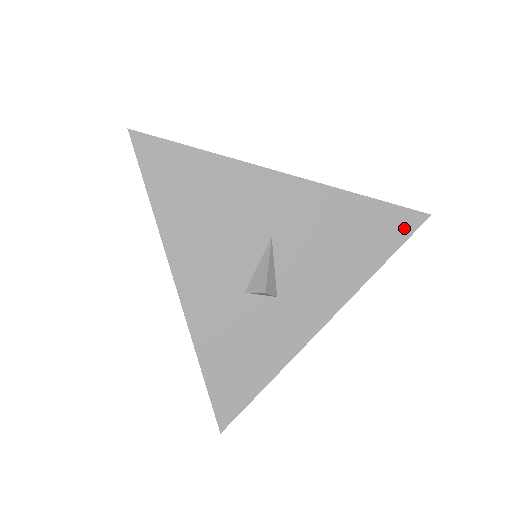
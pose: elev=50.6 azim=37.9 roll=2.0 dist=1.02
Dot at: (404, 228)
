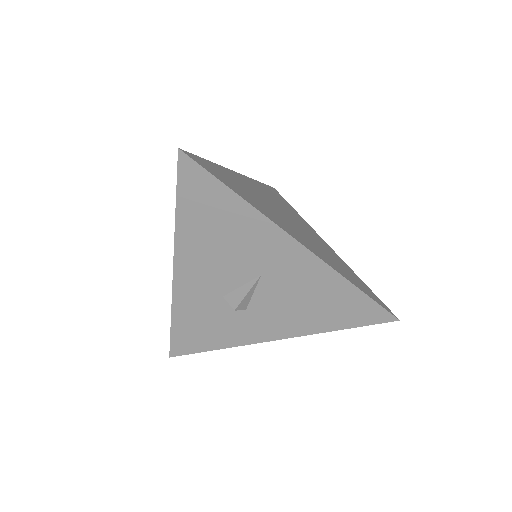
Dot at: (371, 318)
